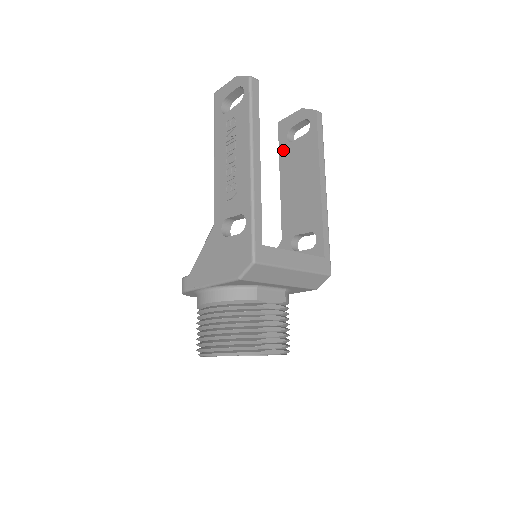
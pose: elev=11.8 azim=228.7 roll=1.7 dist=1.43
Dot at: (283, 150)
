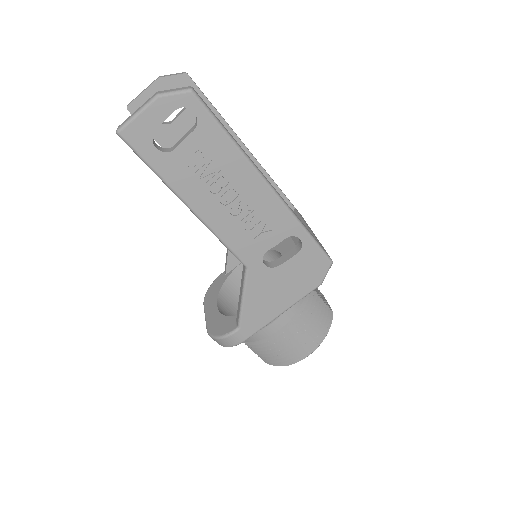
Dot at: (163, 138)
